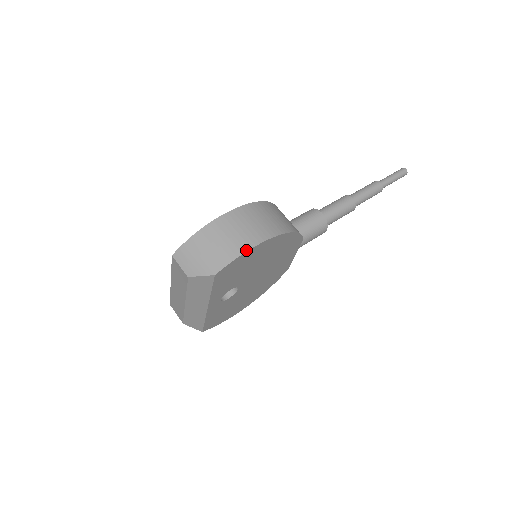
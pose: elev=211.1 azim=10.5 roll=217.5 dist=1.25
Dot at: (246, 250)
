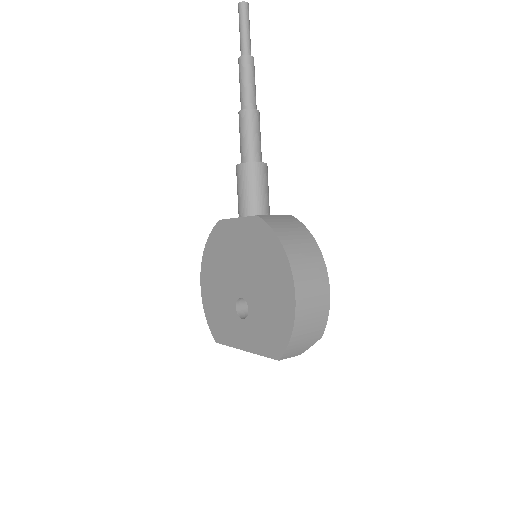
Dot at: (329, 304)
